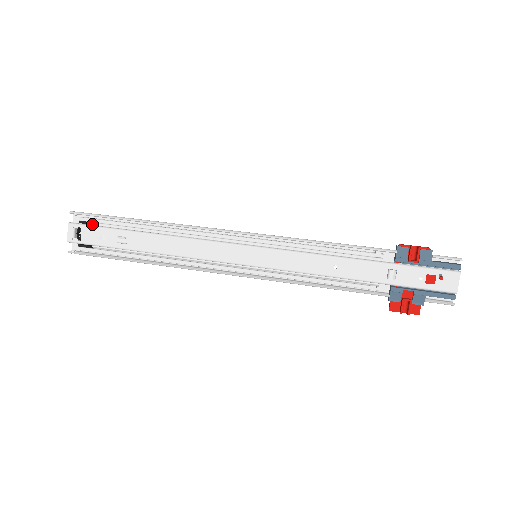
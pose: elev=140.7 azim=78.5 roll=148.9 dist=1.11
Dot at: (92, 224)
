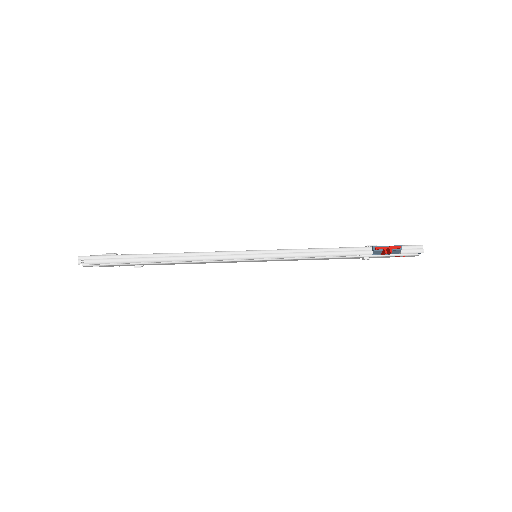
Dot at: occluded
